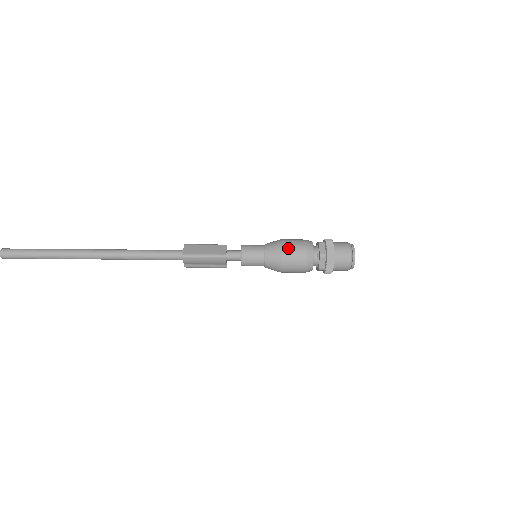
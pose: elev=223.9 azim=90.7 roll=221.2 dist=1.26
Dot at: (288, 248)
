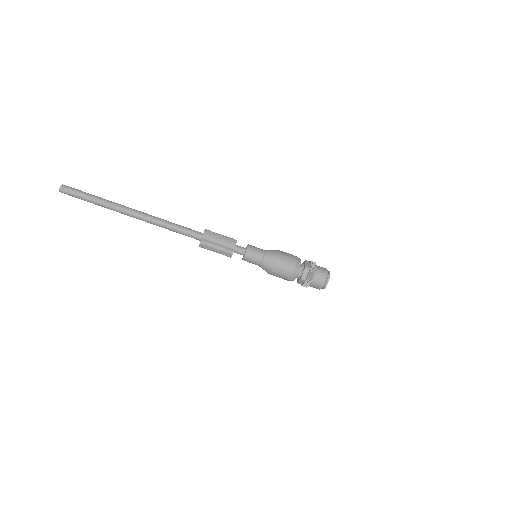
Dot at: occluded
